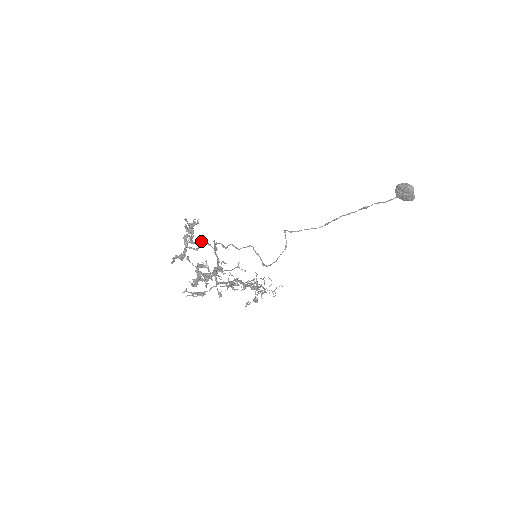
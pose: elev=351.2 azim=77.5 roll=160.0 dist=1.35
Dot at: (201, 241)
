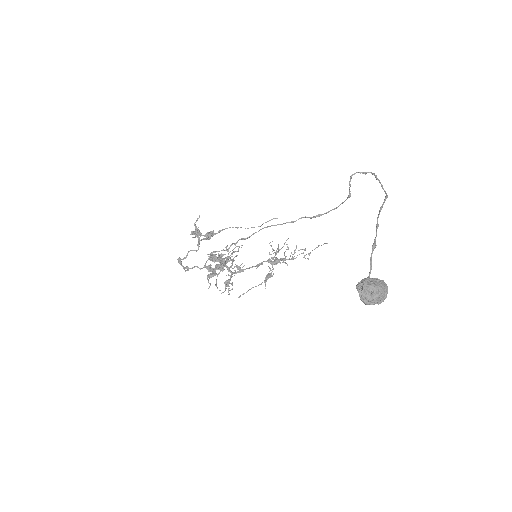
Dot at: (185, 268)
